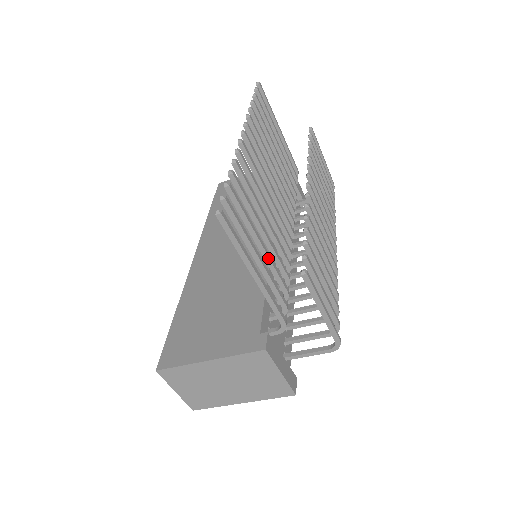
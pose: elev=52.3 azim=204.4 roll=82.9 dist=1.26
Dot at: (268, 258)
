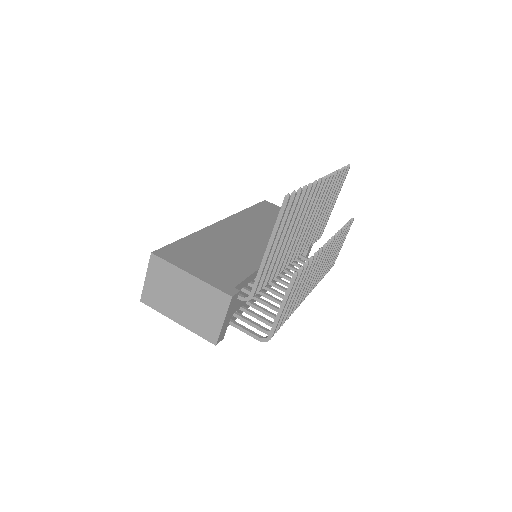
Dot at: (278, 252)
